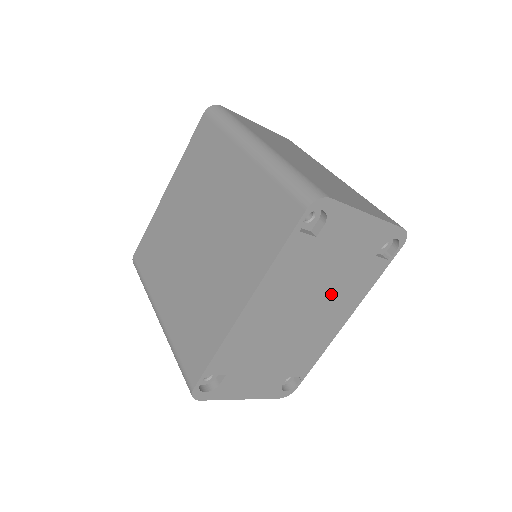
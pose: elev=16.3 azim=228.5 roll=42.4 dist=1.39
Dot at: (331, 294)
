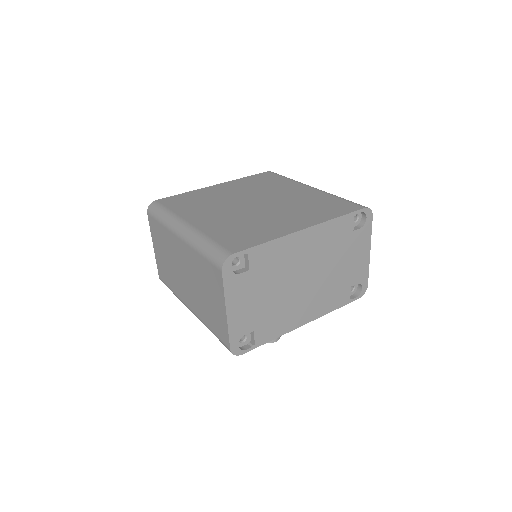
Dot at: (323, 285)
